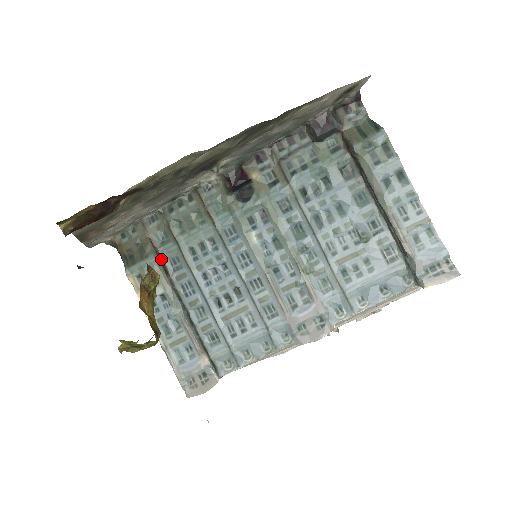
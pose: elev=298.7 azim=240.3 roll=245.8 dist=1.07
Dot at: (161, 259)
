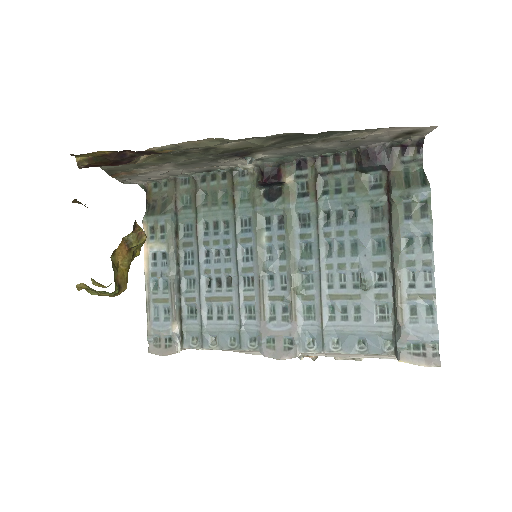
Dot at: (177, 221)
